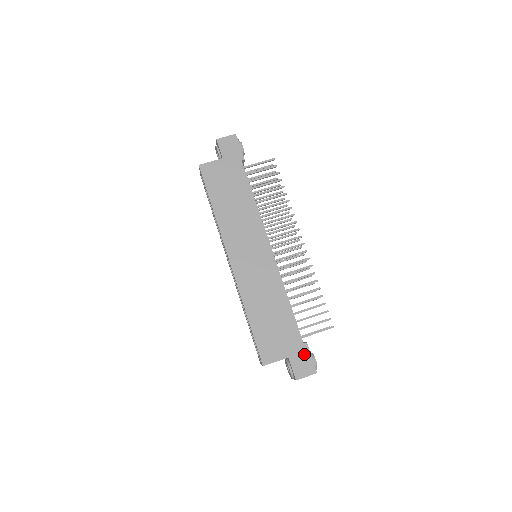
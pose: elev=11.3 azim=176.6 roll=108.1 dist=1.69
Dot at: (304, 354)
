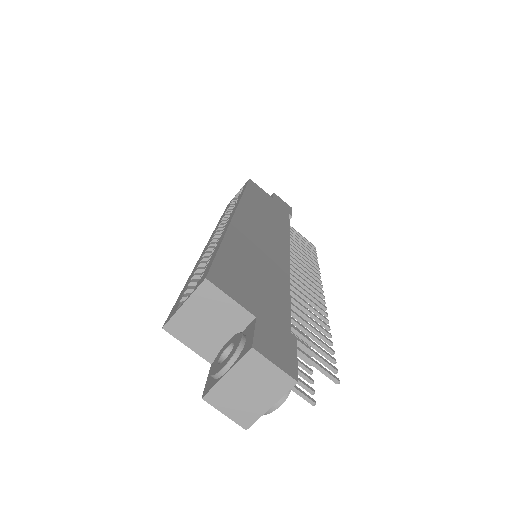
Dot at: (286, 342)
